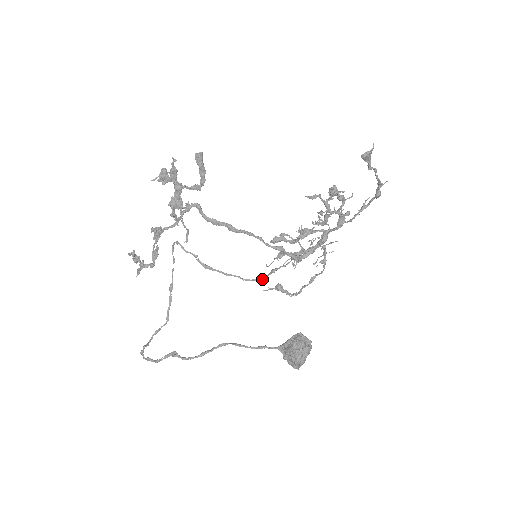
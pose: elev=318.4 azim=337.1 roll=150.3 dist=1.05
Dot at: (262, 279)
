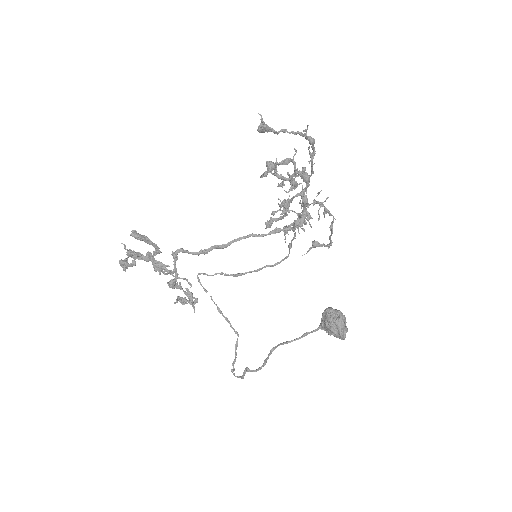
Dot at: (287, 256)
